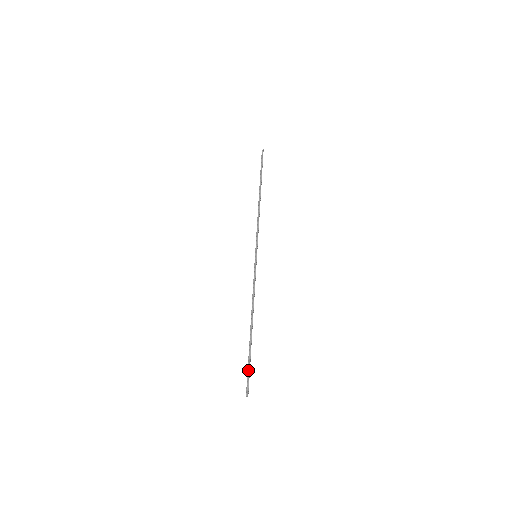
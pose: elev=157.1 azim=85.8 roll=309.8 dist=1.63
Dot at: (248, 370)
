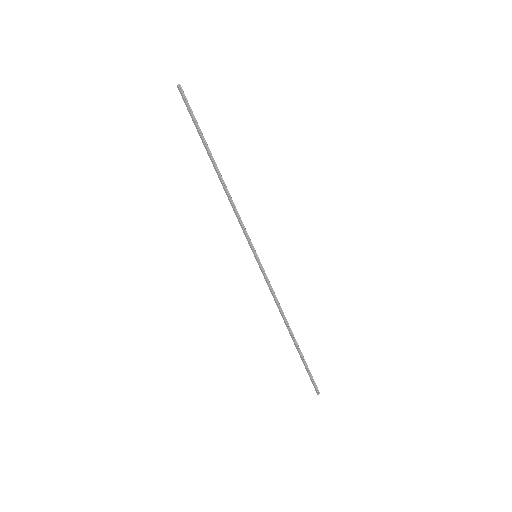
Dot at: (310, 374)
